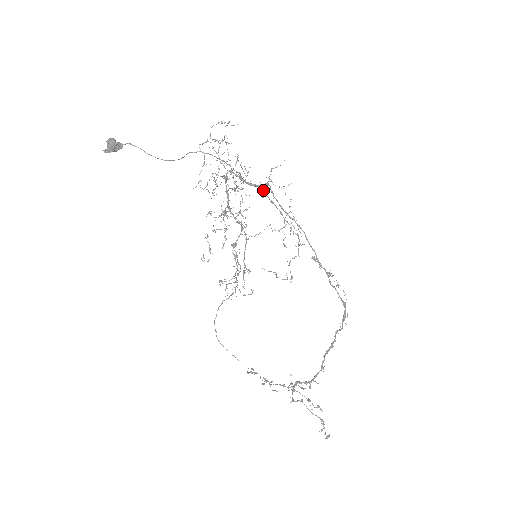
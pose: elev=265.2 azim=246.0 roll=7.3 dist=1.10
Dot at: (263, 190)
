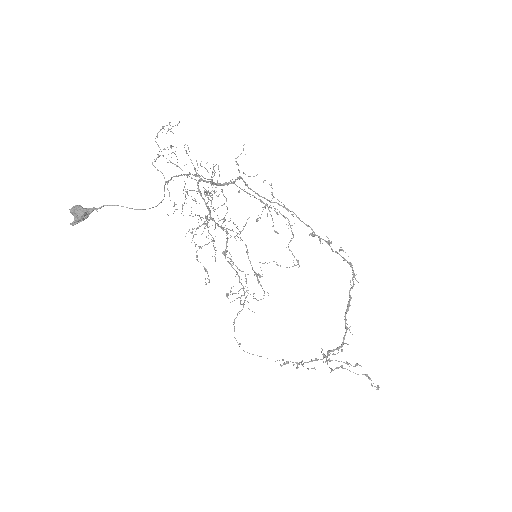
Dot at: (236, 185)
